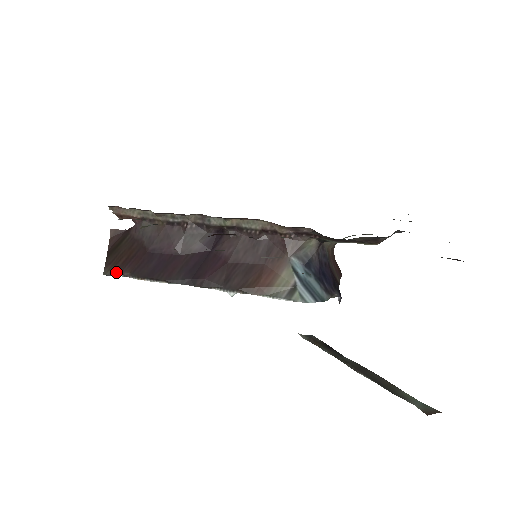
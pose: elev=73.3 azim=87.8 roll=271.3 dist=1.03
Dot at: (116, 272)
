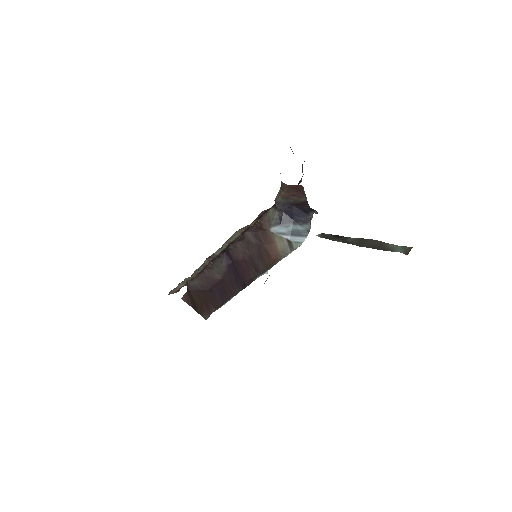
Dot at: (209, 314)
